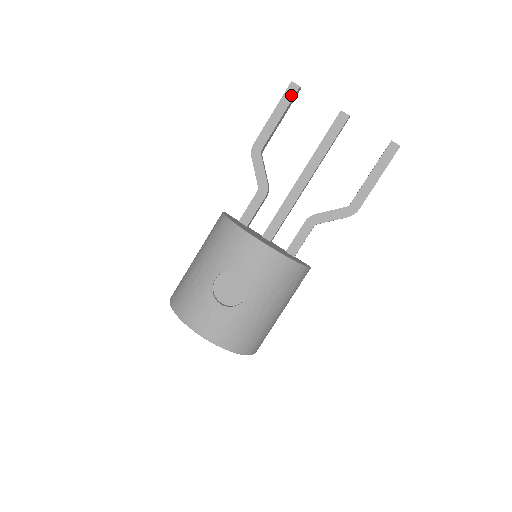
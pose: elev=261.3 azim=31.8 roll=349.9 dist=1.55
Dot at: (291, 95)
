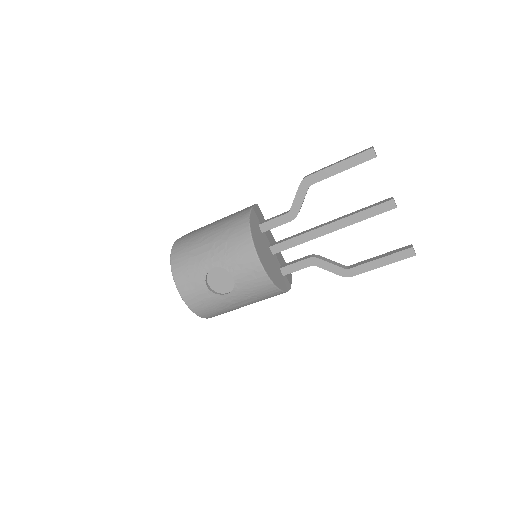
Dot at: (364, 159)
